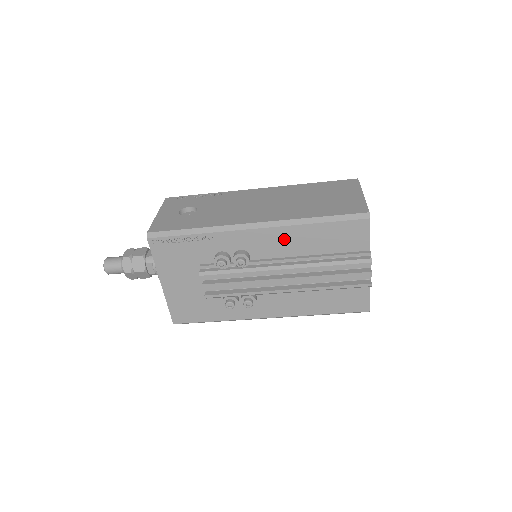
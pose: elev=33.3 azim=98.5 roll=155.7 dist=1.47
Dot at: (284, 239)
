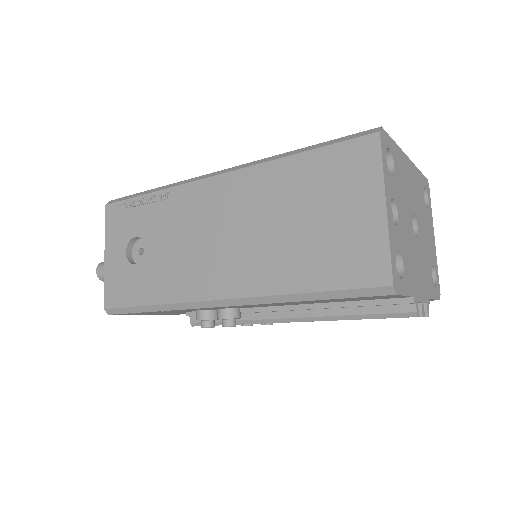
Dot at: (271, 304)
